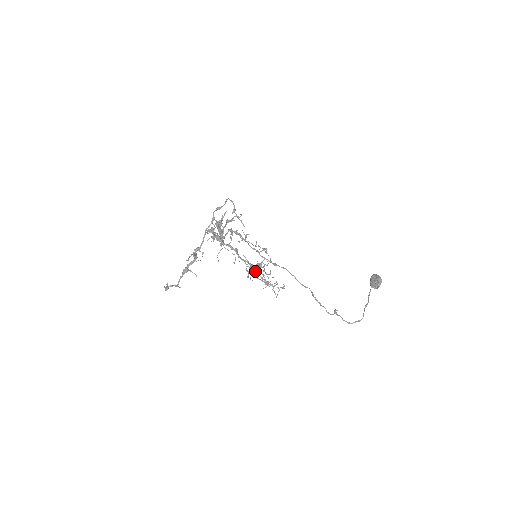
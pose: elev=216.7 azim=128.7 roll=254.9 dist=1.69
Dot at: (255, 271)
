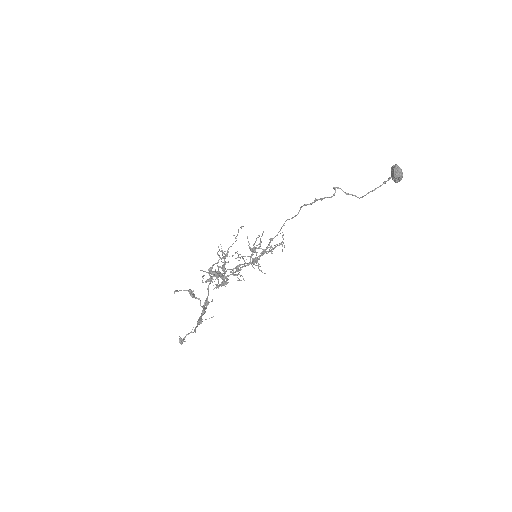
Dot at: occluded
